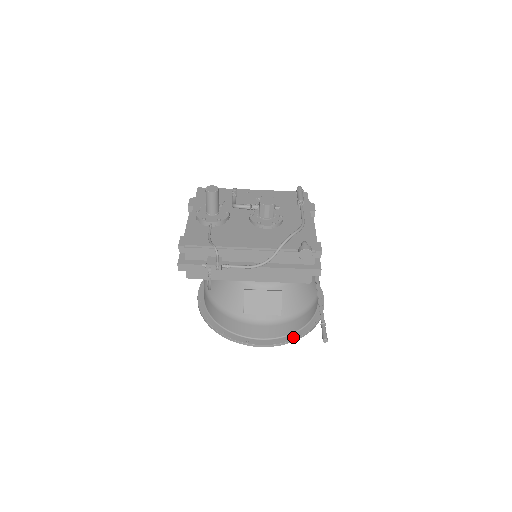
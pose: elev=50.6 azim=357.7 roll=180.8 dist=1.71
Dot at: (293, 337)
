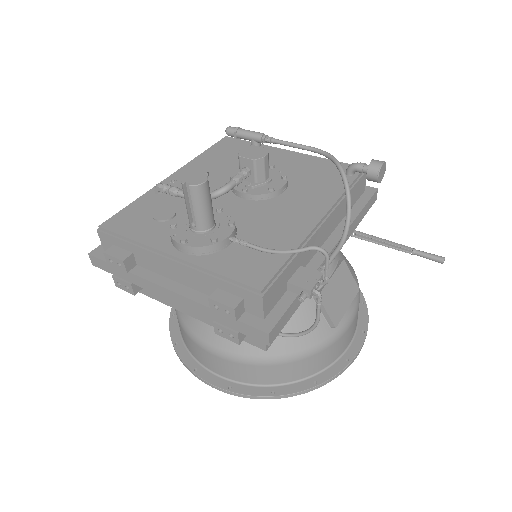
Dot at: (363, 308)
